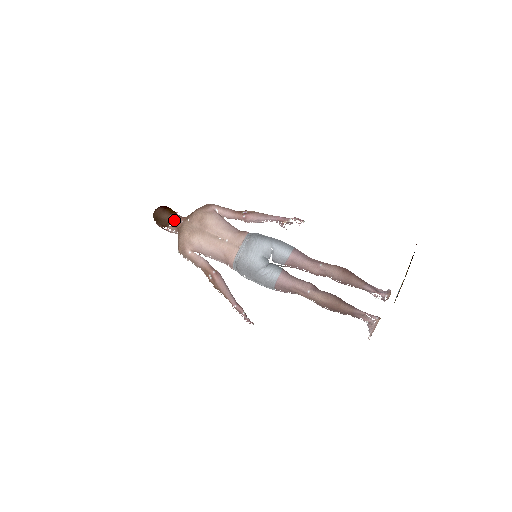
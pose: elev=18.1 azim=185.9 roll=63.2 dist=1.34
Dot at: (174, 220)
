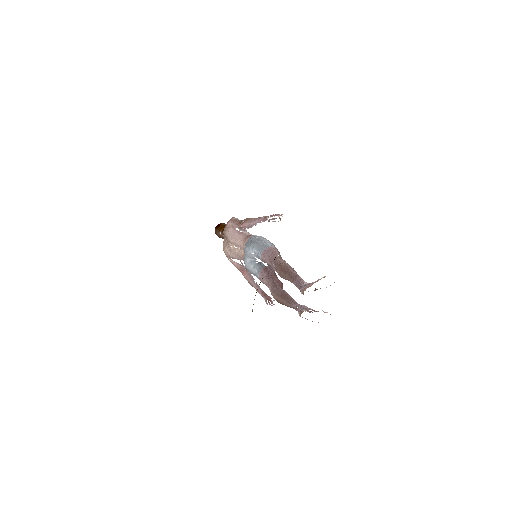
Dot at: (223, 234)
